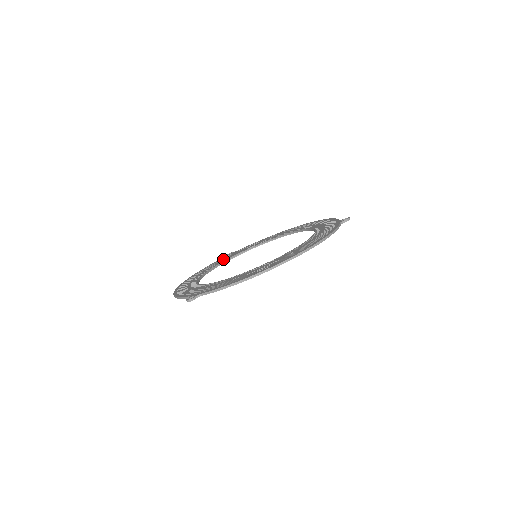
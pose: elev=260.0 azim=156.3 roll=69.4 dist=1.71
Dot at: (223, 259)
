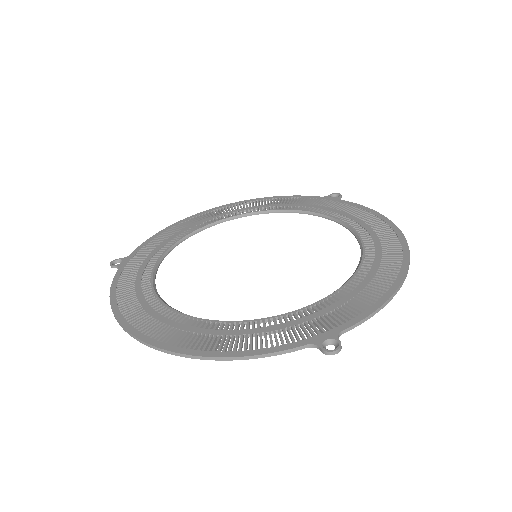
Dot at: (135, 273)
